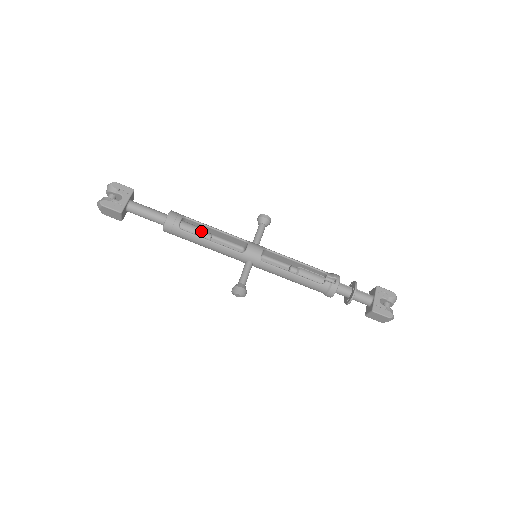
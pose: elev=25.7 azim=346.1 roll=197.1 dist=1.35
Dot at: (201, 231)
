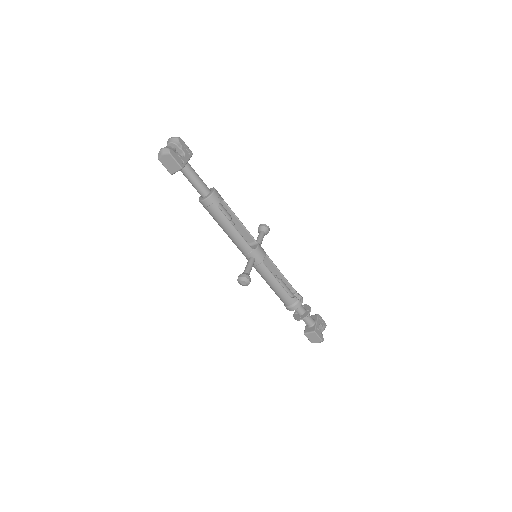
Dot at: (230, 217)
